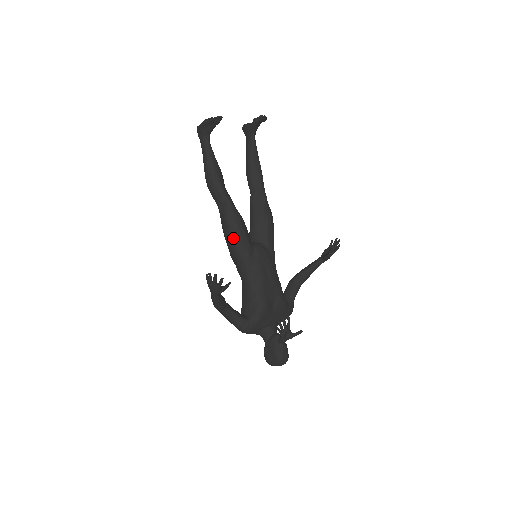
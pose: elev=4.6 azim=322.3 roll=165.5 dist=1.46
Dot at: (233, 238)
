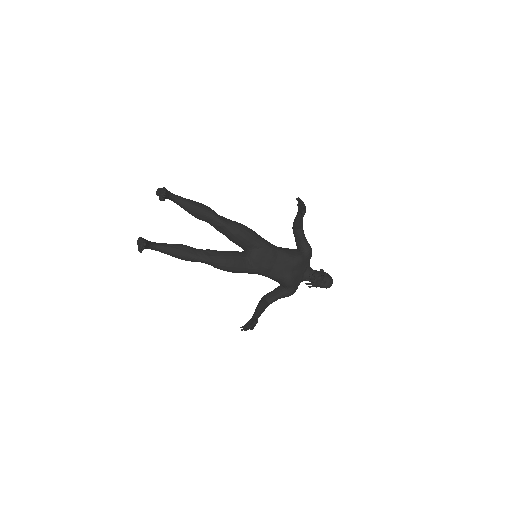
Dot at: (232, 272)
